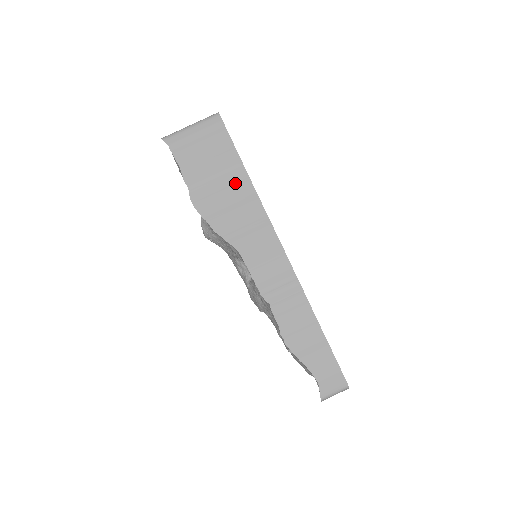
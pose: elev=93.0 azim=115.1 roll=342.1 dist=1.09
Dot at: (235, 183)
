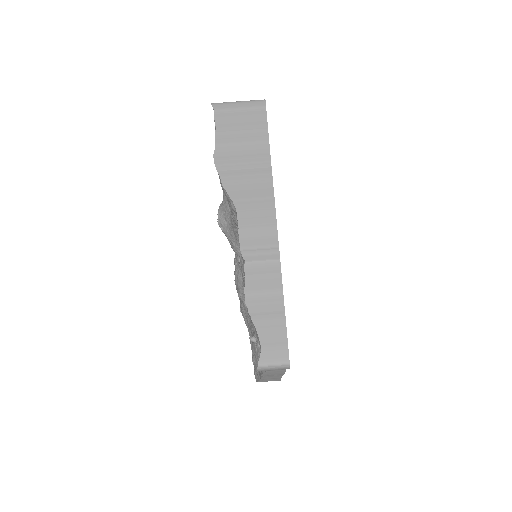
Dot at: (256, 154)
